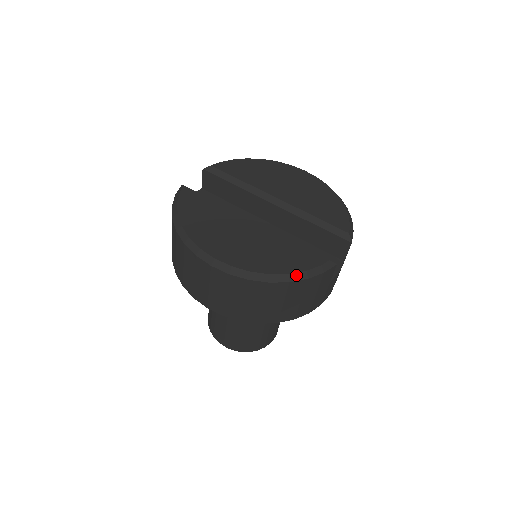
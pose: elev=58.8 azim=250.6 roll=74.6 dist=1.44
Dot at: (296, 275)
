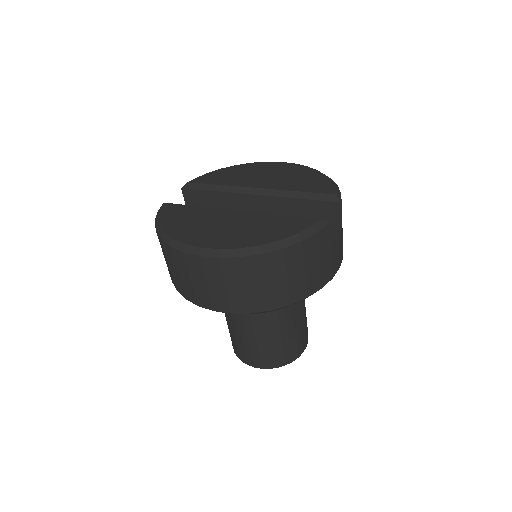
Dot at: (288, 240)
